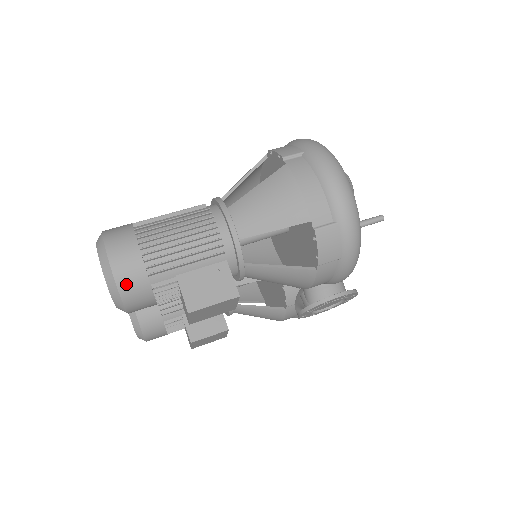
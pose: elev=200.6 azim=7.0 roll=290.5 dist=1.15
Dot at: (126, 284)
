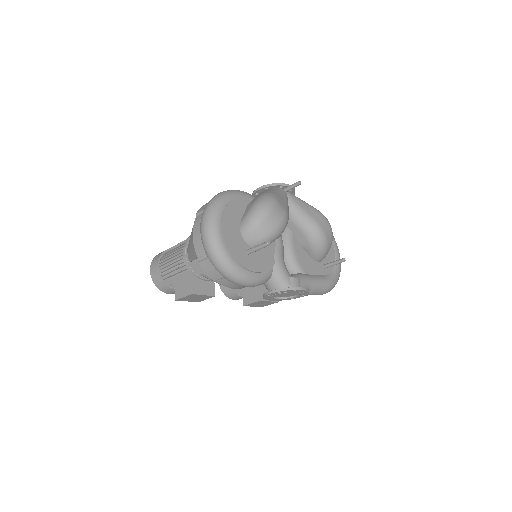
Dot at: (157, 283)
